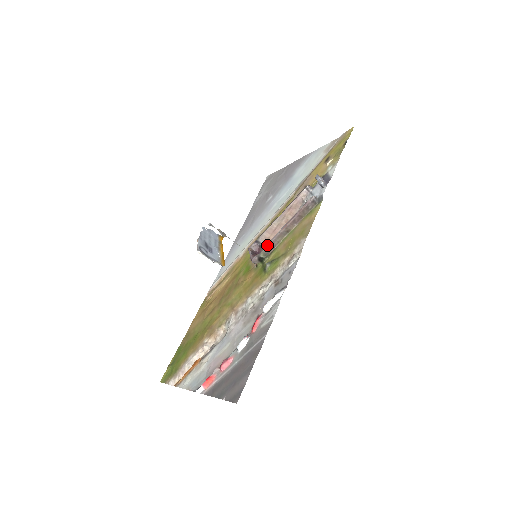
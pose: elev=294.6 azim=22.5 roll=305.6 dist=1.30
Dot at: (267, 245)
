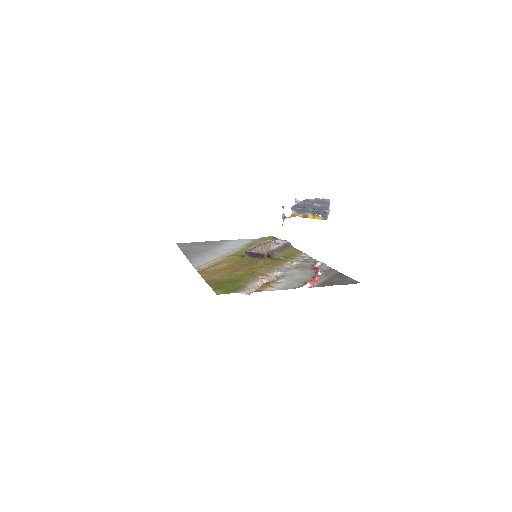
Dot at: (272, 250)
